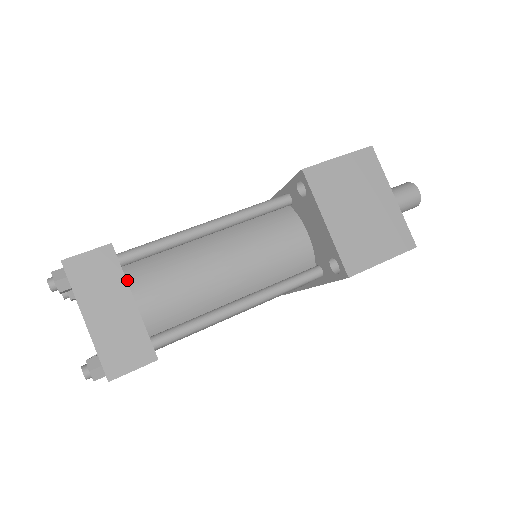
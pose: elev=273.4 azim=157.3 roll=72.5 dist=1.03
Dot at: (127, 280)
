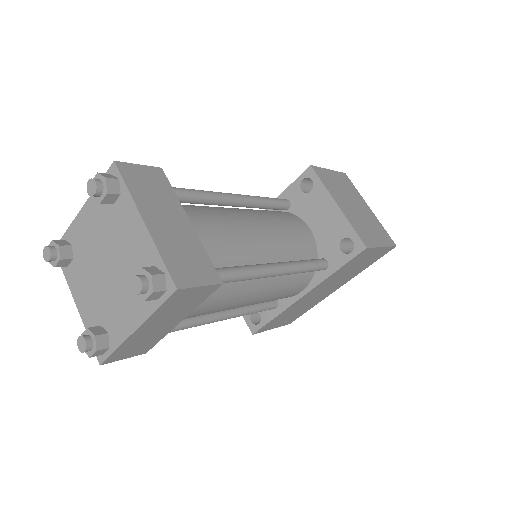
Dot at: occluded
